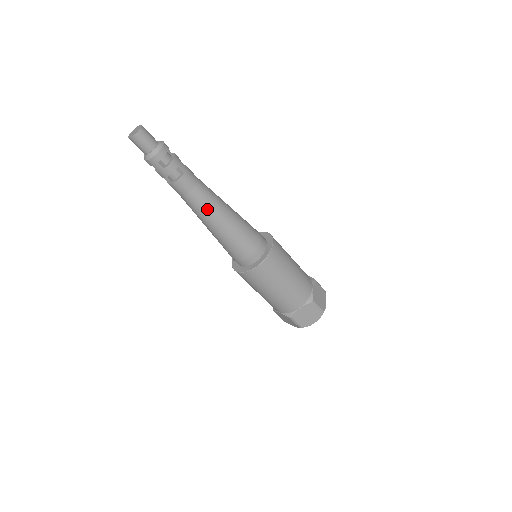
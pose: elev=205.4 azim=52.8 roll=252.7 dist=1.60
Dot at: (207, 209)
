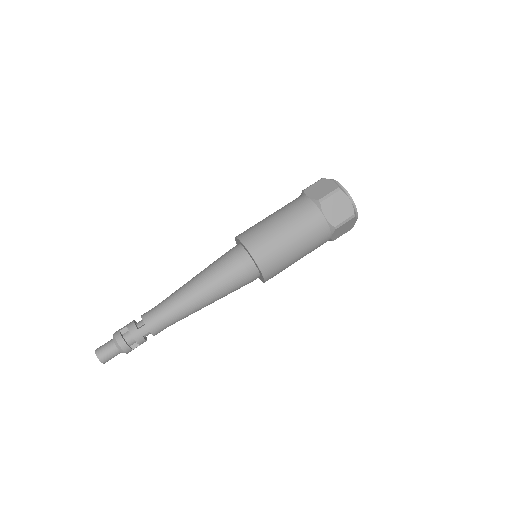
Dot at: (190, 314)
